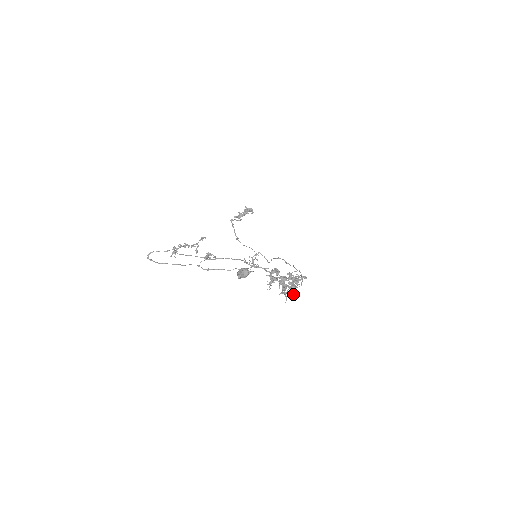
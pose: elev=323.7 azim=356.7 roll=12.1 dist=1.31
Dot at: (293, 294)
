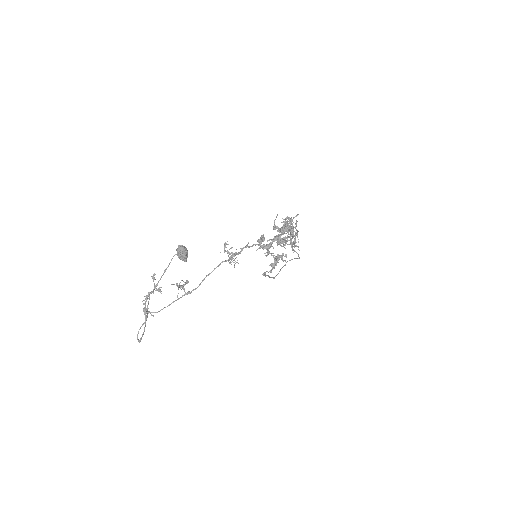
Dot at: (297, 237)
